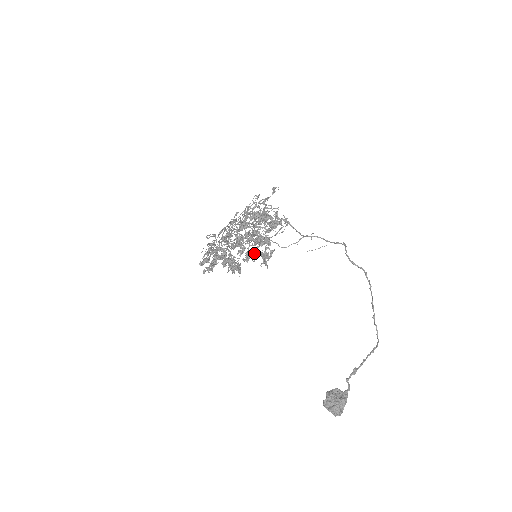
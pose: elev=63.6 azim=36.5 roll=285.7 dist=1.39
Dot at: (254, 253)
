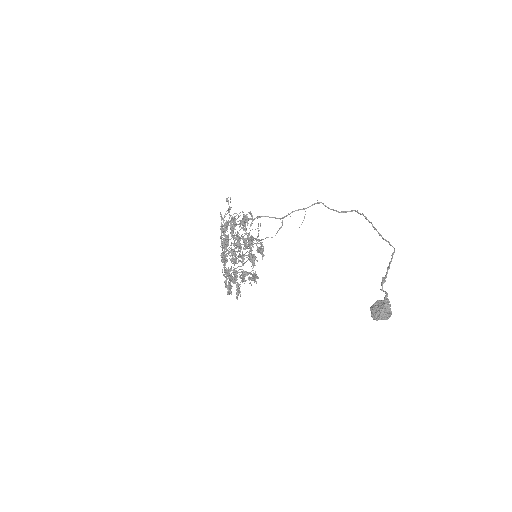
Dot at: (253, 255)
